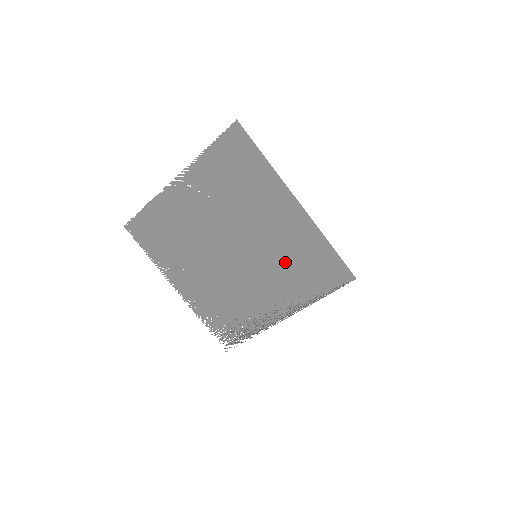
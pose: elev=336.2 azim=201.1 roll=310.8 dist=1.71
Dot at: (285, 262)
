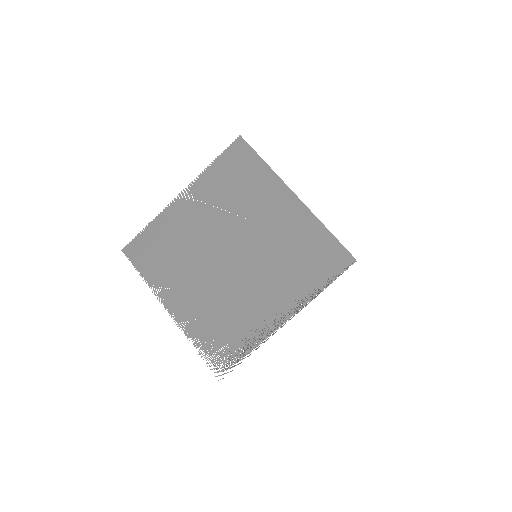
Dot at: (285, 257)
